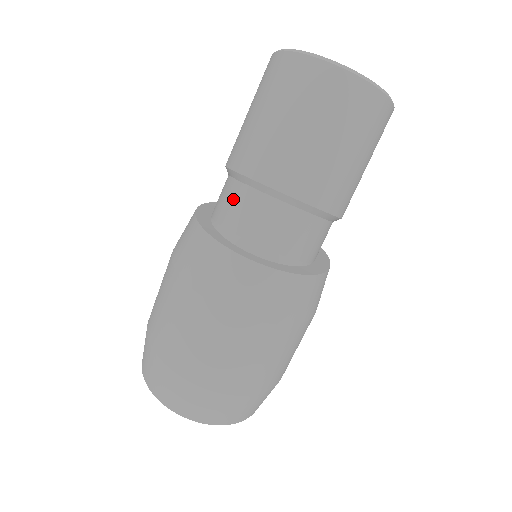
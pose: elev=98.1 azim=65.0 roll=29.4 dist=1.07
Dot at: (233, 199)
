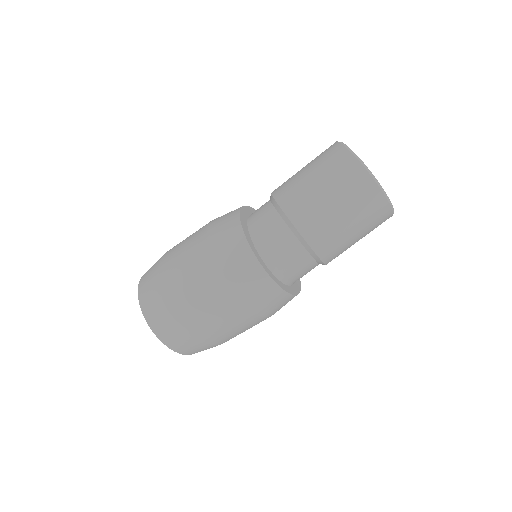
Dot at: (275, 231)
